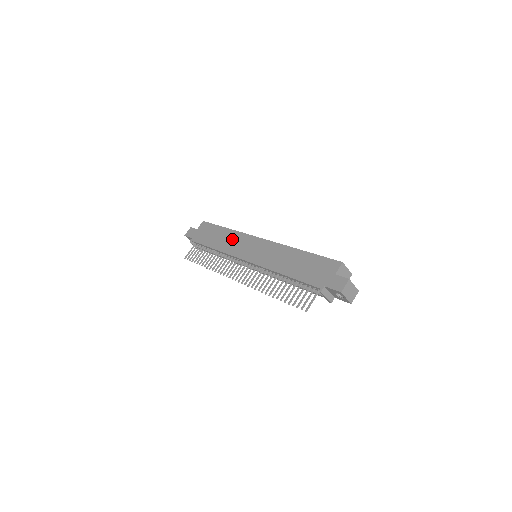
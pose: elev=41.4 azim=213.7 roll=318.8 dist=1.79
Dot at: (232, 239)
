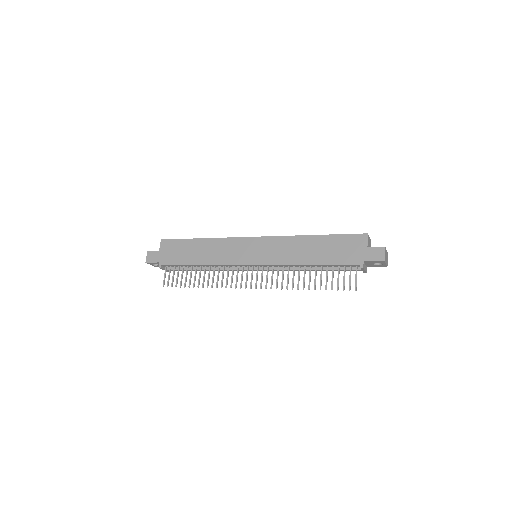
Dot at: (218, 248)
